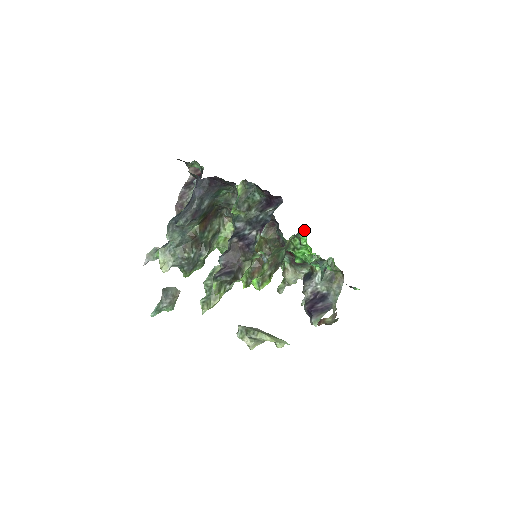
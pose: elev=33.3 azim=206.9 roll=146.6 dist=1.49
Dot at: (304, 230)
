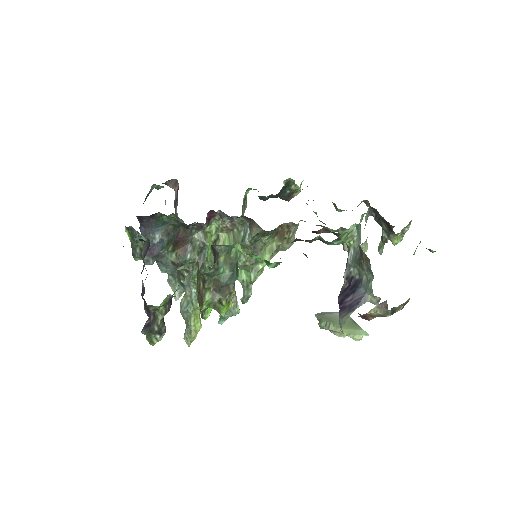
Dot at: (221, 245)
